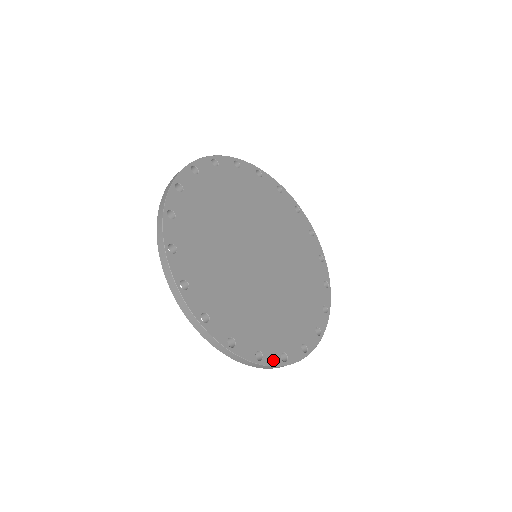
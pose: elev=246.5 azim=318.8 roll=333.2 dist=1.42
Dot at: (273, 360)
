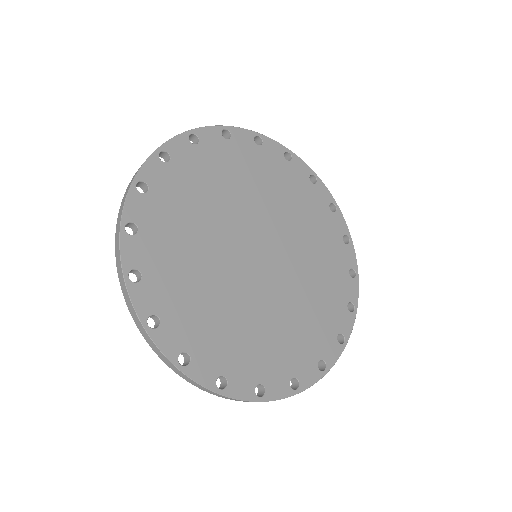
Dot at: (166, 345)
